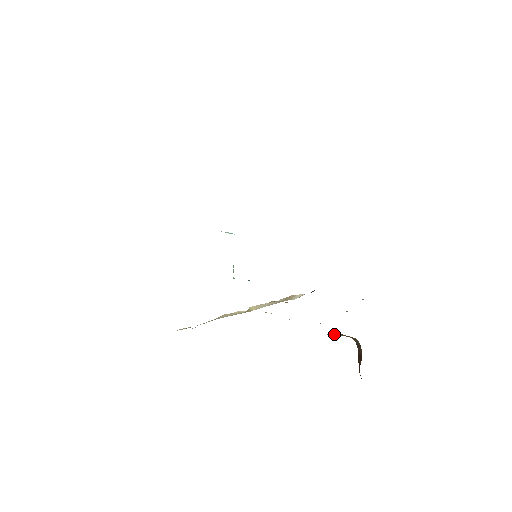
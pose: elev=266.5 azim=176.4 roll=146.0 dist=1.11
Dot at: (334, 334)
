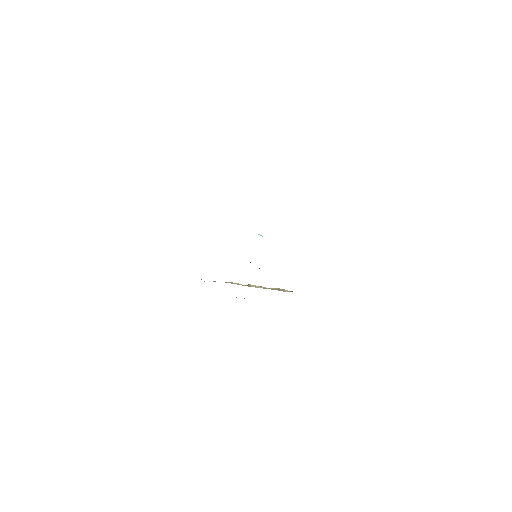
Dot at: occluded
